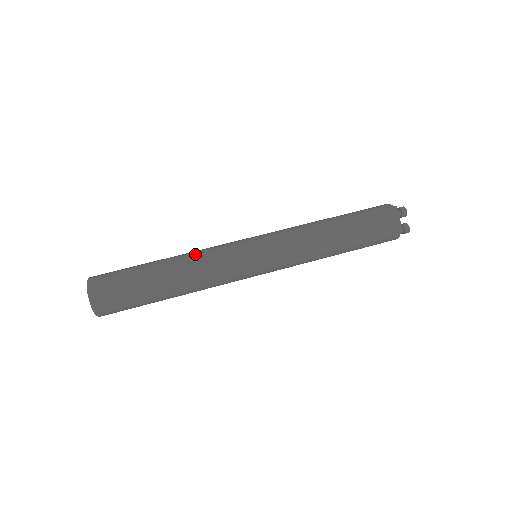
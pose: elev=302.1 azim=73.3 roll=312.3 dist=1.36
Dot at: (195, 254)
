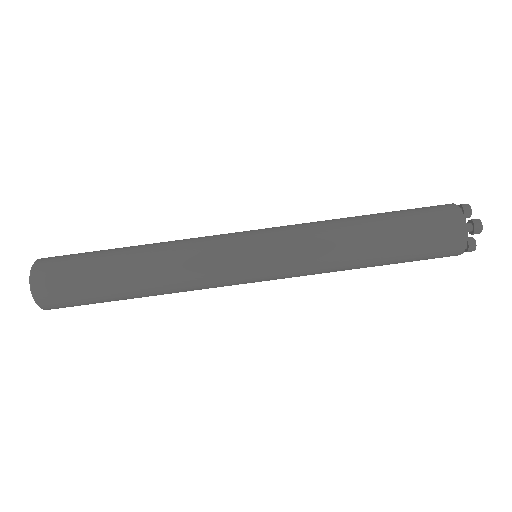
Dot at: (172, 256)
